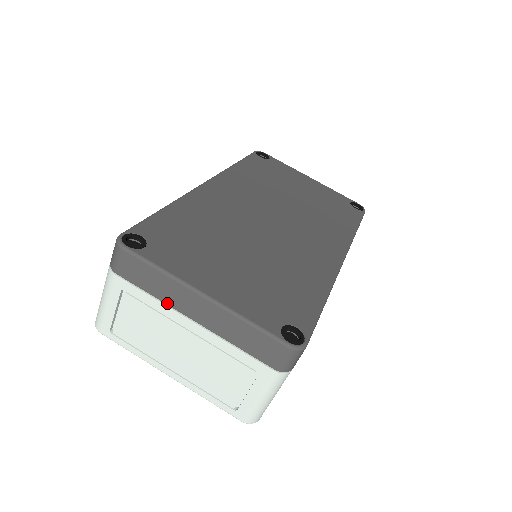
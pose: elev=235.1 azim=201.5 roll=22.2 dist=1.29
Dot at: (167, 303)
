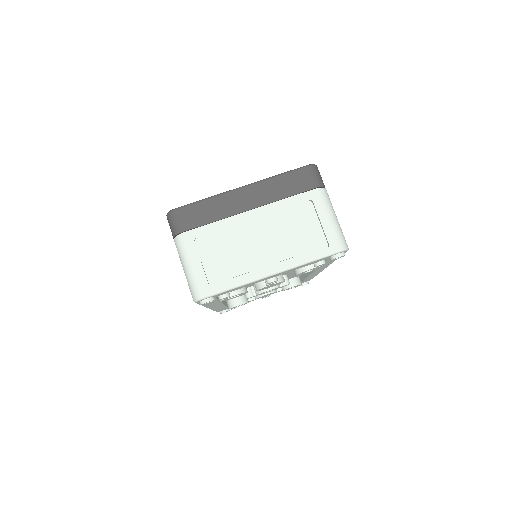
Dot at: (227, 216)
